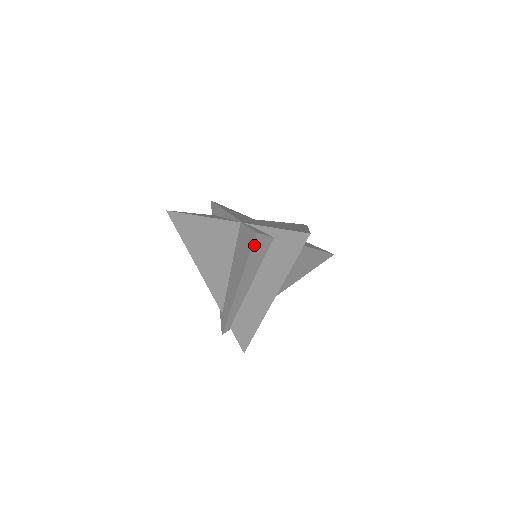
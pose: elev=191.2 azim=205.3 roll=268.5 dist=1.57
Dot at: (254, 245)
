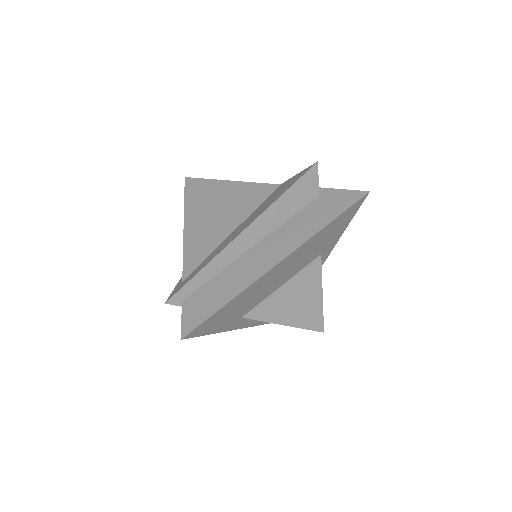
Dot at: (304, 178)
